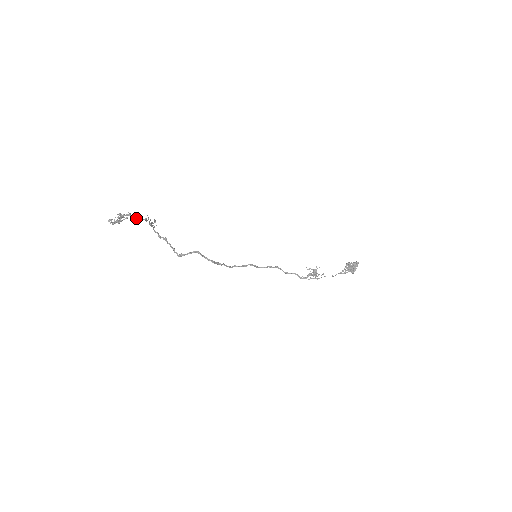
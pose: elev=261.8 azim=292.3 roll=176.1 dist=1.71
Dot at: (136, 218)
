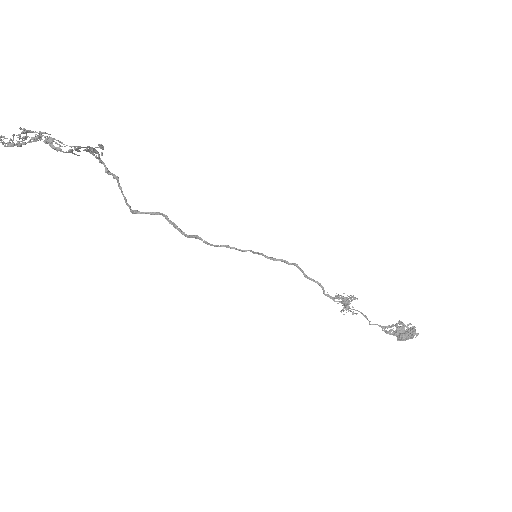
Dot at: (55, 142)
